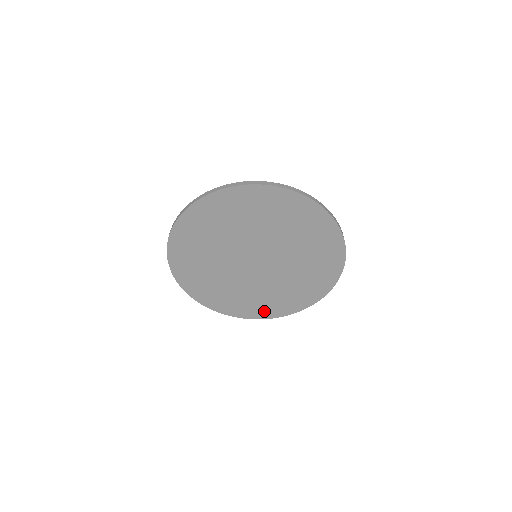
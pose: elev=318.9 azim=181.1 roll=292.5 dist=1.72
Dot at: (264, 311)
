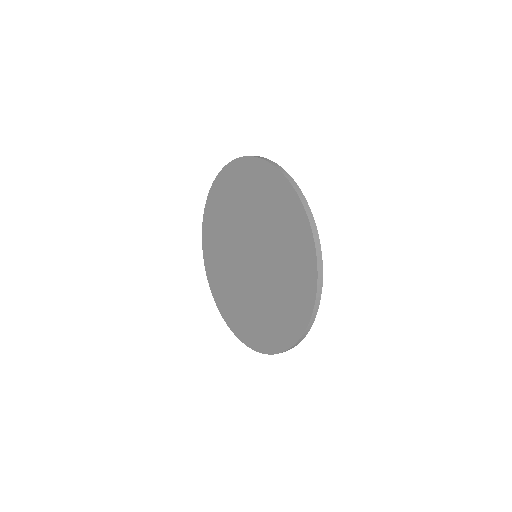
Dot at: (258, 338)
